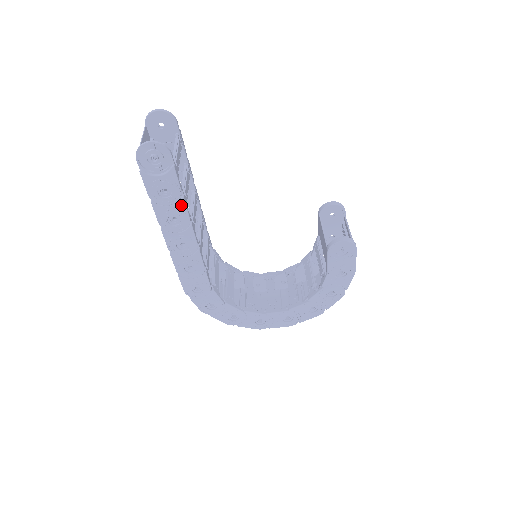
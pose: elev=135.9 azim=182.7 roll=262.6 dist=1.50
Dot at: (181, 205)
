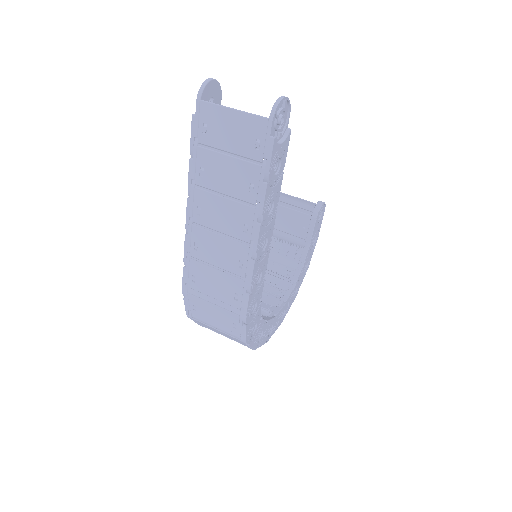
Dot at: (280, 183)
